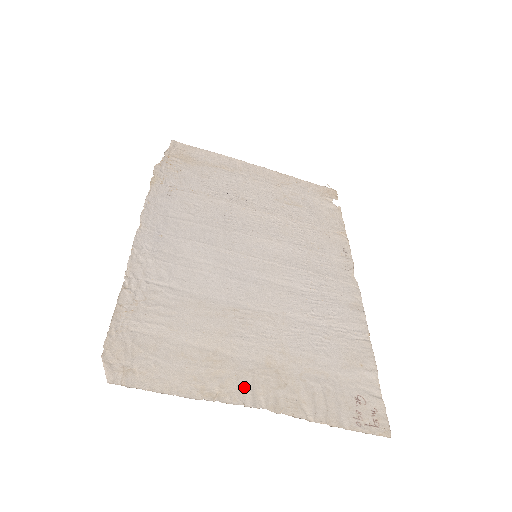
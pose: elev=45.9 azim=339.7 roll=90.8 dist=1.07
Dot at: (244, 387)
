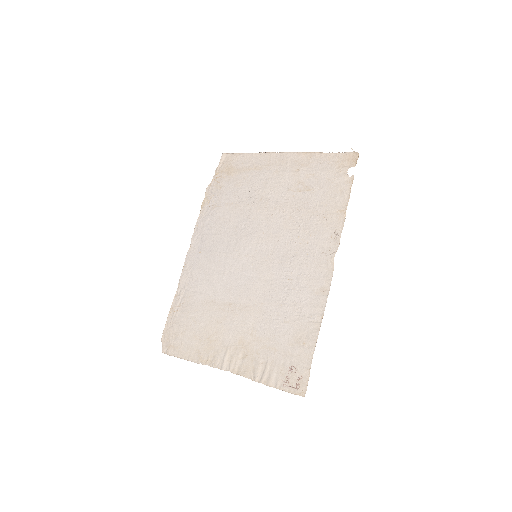
Dot at: (222, 357)
